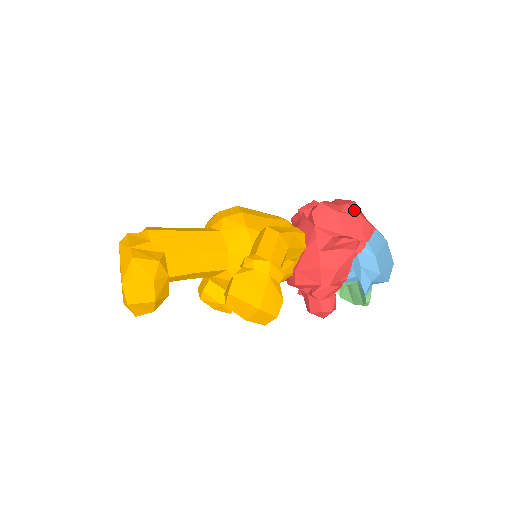
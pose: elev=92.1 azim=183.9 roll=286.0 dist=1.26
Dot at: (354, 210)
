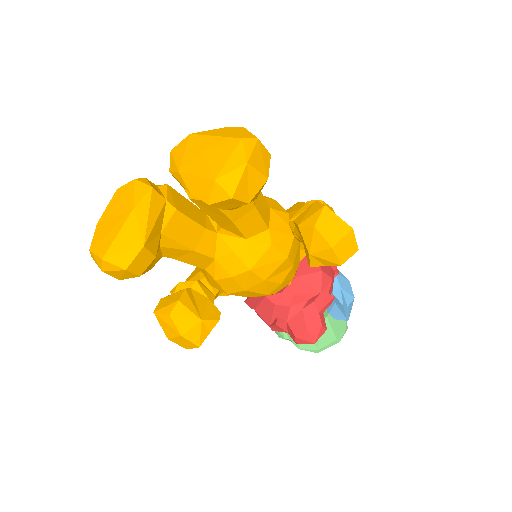
Dot at: occluded
